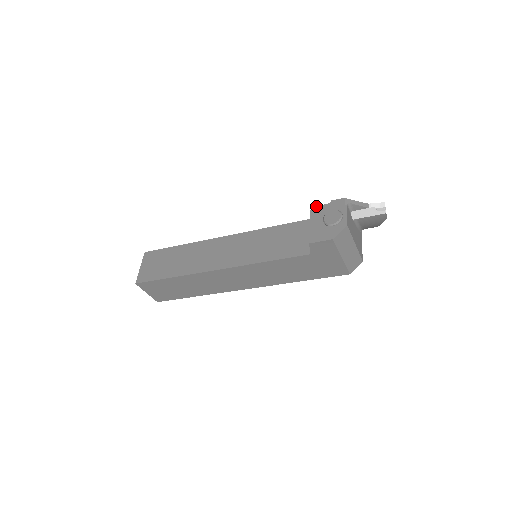
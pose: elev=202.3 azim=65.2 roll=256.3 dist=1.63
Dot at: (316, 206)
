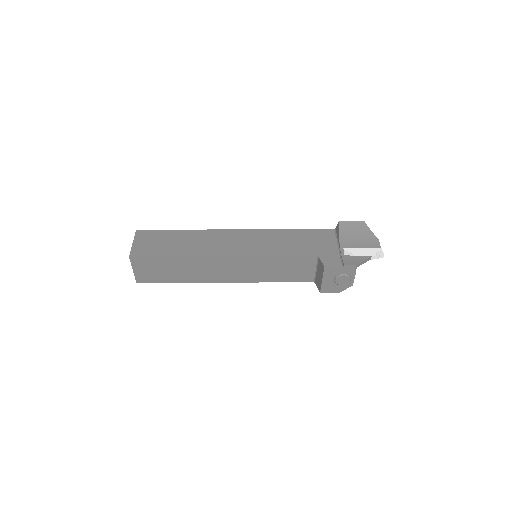
Dot at: (330, 267)
